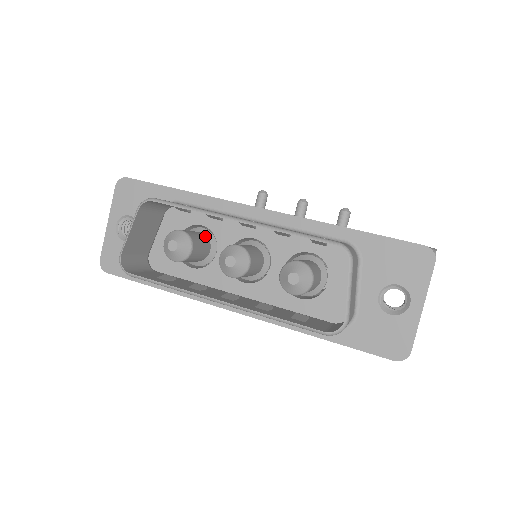
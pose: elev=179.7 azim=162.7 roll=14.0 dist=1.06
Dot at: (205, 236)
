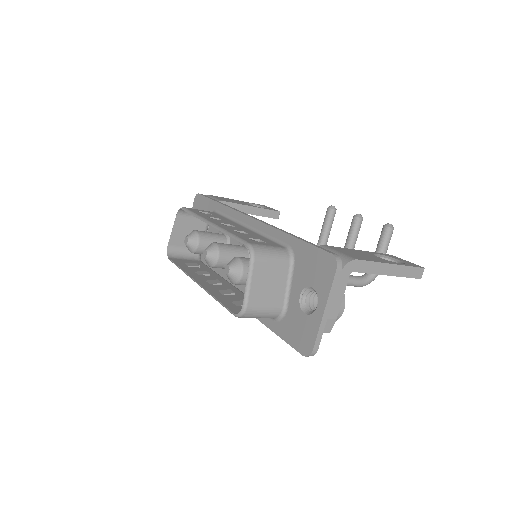
Dot at: (223, 237)
